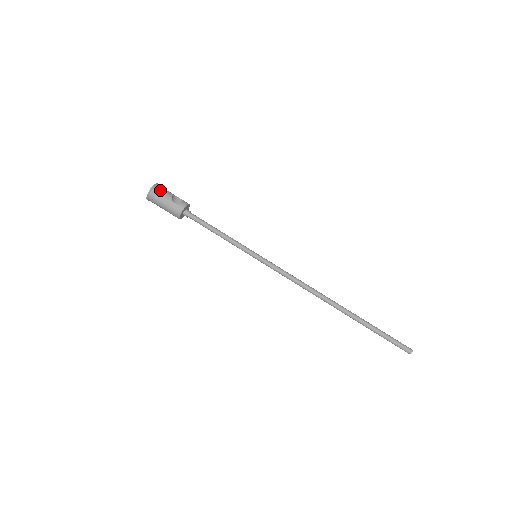
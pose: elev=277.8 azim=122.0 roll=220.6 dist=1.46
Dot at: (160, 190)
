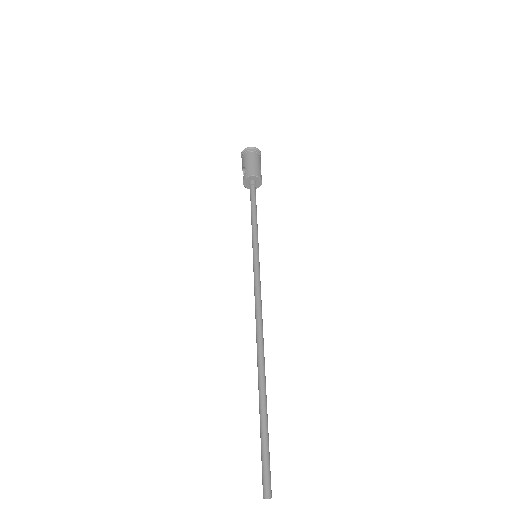
Dot at: occluded
